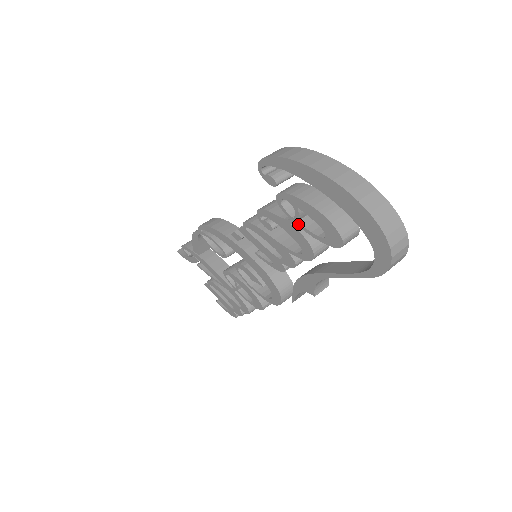
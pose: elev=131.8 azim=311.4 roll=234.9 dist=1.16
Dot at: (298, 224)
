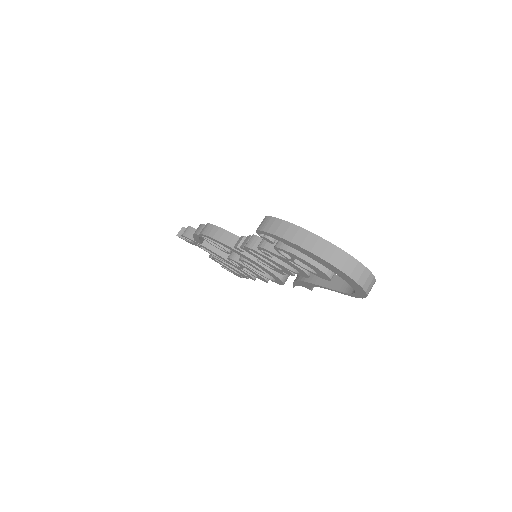
Dot at: (294, 263)
